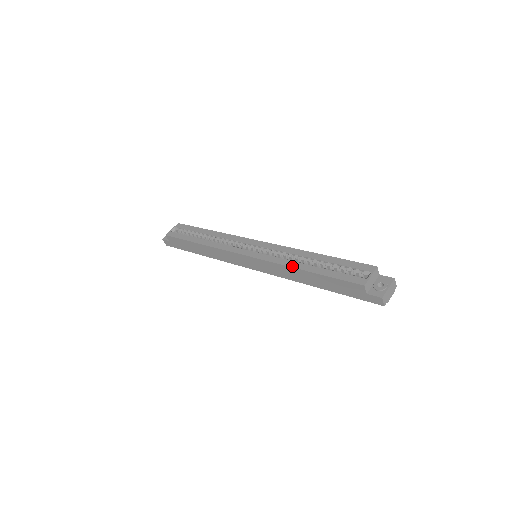
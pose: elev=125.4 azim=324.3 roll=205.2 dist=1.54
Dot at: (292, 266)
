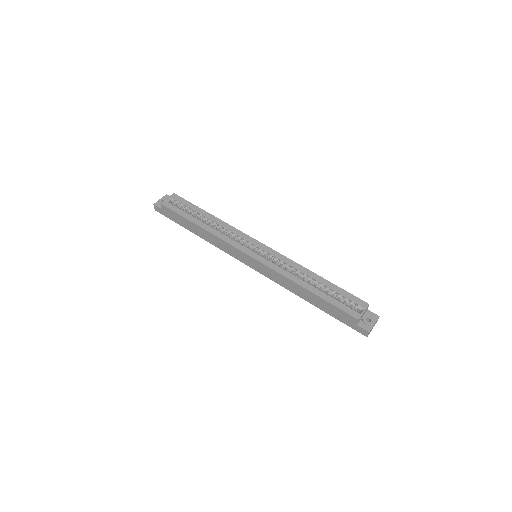
Dot at: (296, 282)
